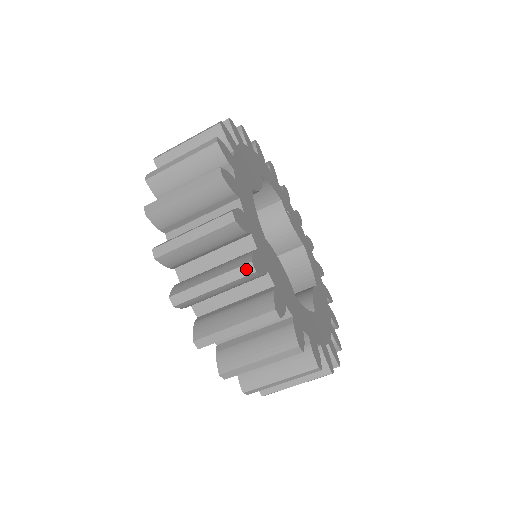
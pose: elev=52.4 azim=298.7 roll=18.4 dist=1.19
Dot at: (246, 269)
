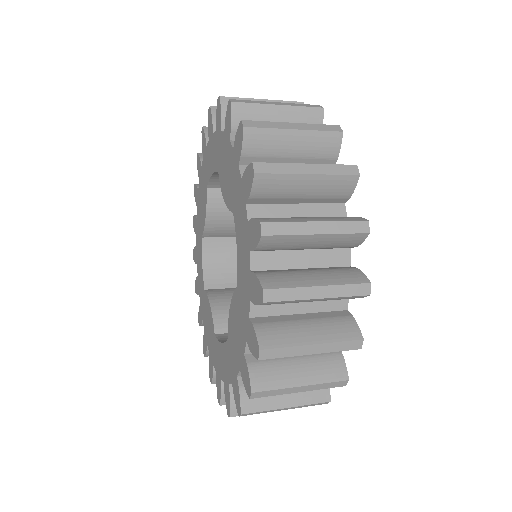
Dot at: (355, 344)
